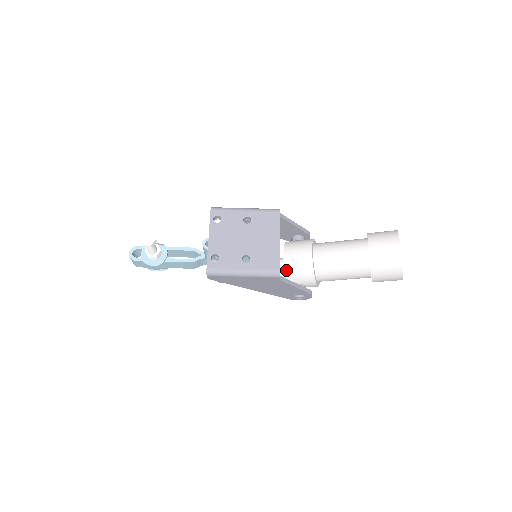
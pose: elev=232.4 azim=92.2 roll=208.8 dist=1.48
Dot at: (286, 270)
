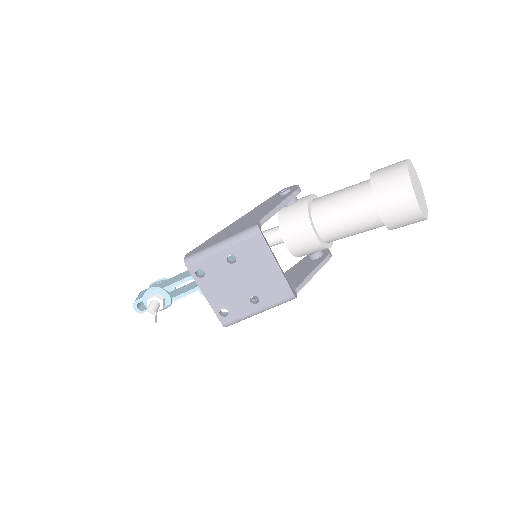
Dot at: (294, 254)
